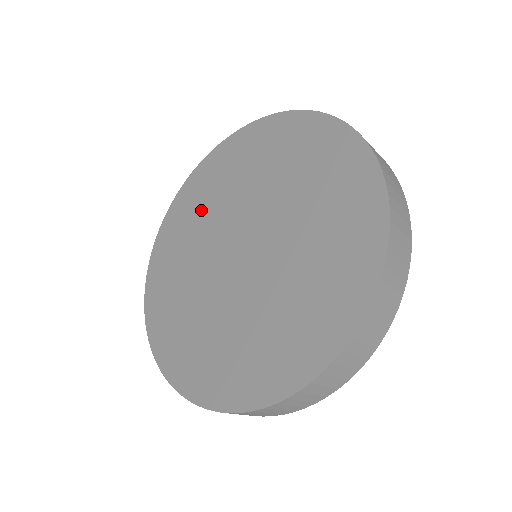
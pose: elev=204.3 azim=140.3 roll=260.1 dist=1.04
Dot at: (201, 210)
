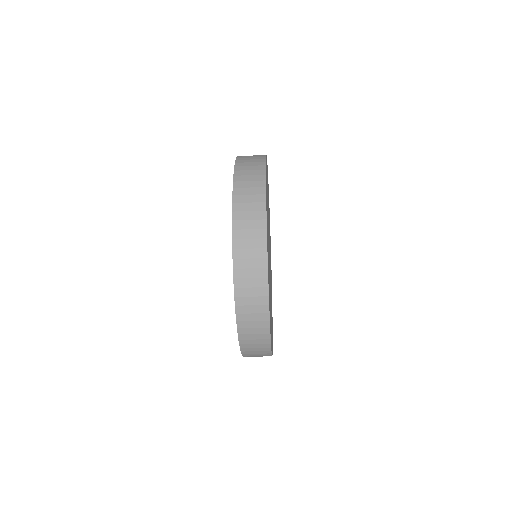
Dot at: occluded
